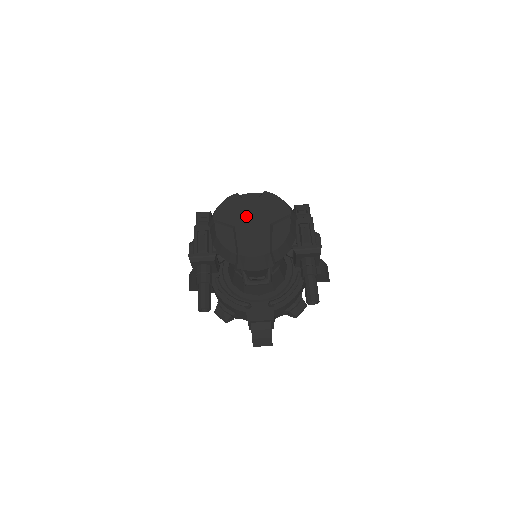
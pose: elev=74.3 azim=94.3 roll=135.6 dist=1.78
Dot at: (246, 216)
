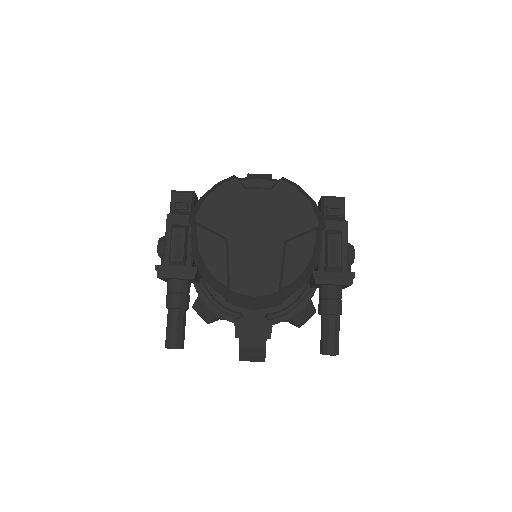
Dot at: (247, 222)
